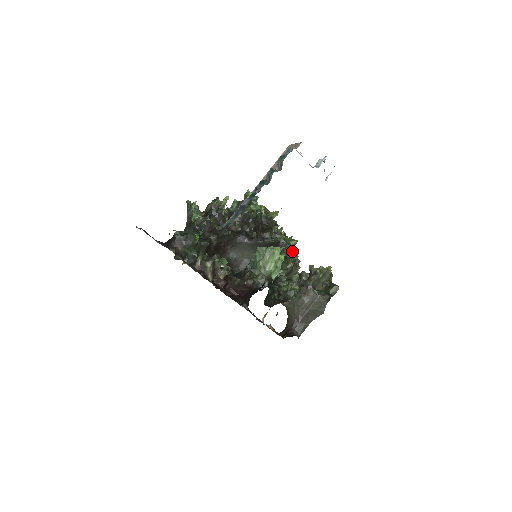
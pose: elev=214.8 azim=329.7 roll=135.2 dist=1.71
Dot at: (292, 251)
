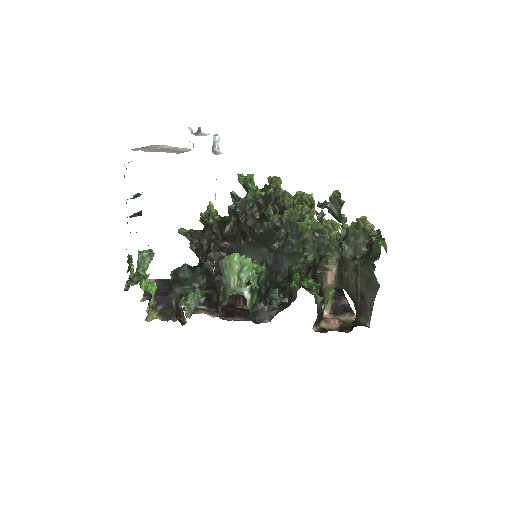
Dot at: (299, 225)
